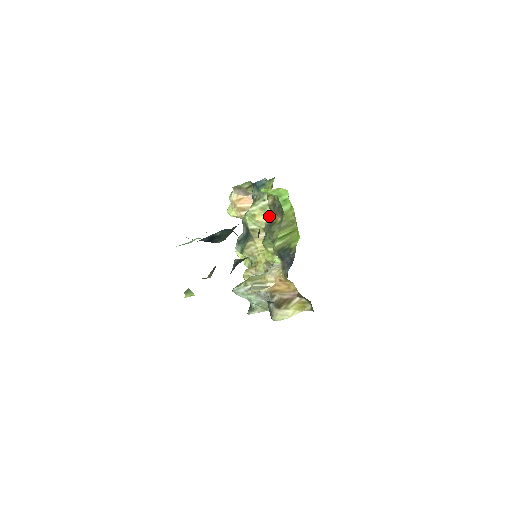
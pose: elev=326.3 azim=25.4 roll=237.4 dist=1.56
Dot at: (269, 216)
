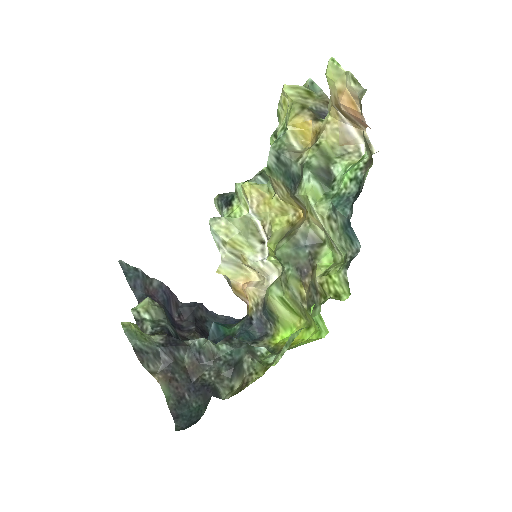
Dot at: (322, 229)
